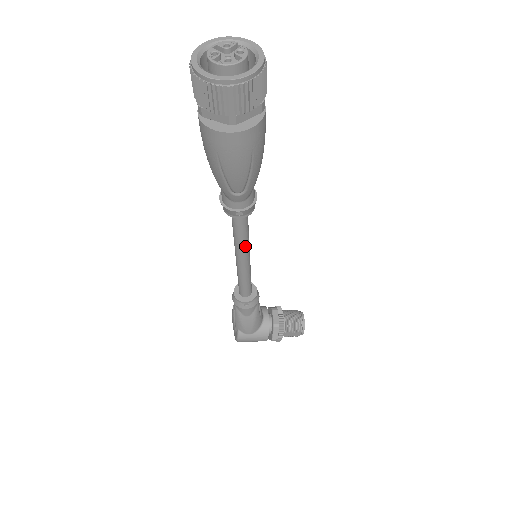
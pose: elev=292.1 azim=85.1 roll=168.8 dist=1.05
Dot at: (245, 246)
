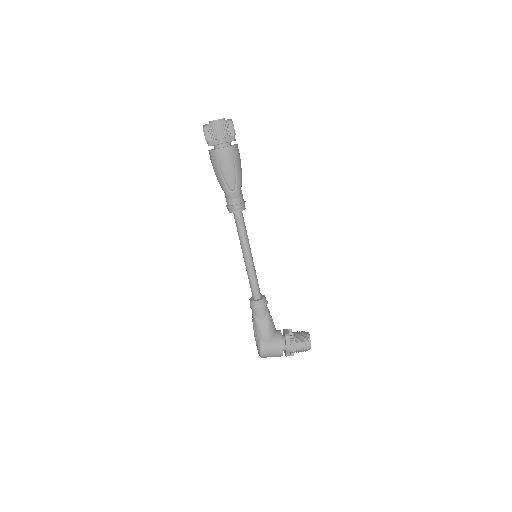
Dot at: (246, 242)
